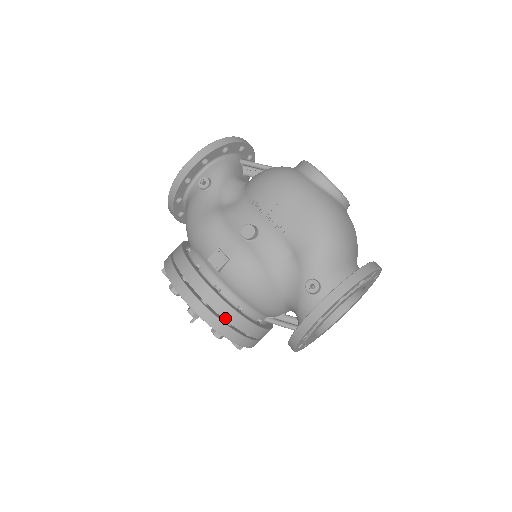
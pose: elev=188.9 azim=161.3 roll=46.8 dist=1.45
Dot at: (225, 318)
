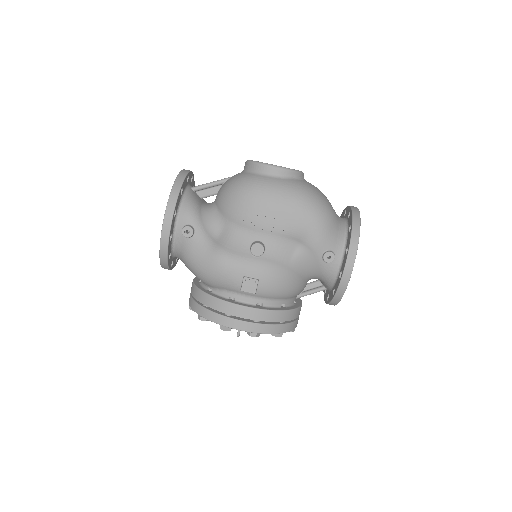
Dot at: (279, 321)
